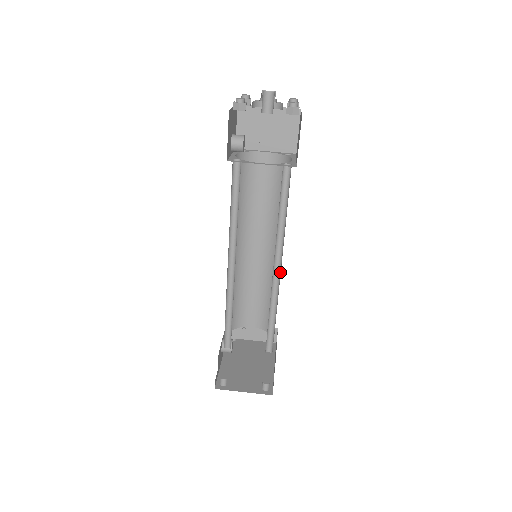
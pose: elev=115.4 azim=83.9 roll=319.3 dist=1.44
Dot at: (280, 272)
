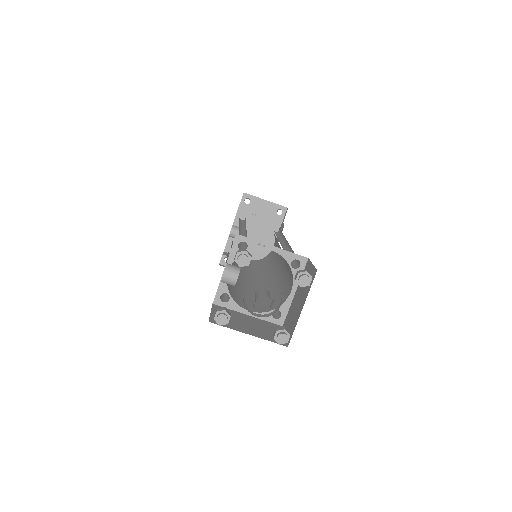
Dot at: occluded
